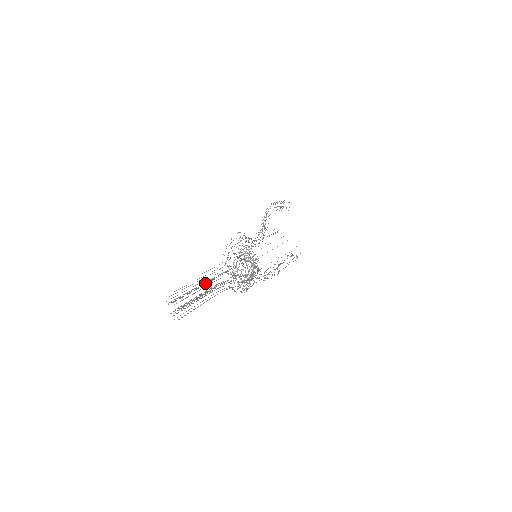
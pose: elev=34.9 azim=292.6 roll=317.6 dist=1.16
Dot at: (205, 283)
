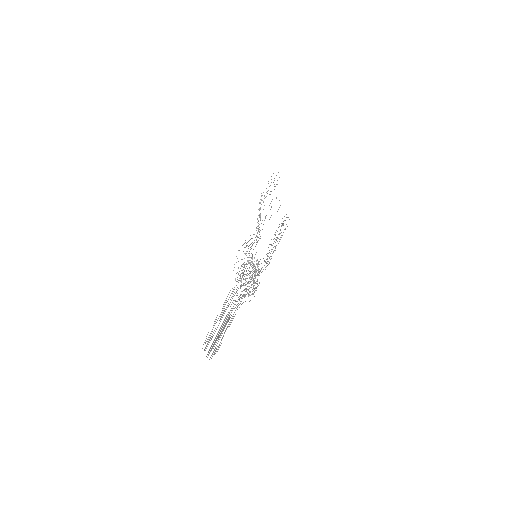
Dot at: (223, 312)
